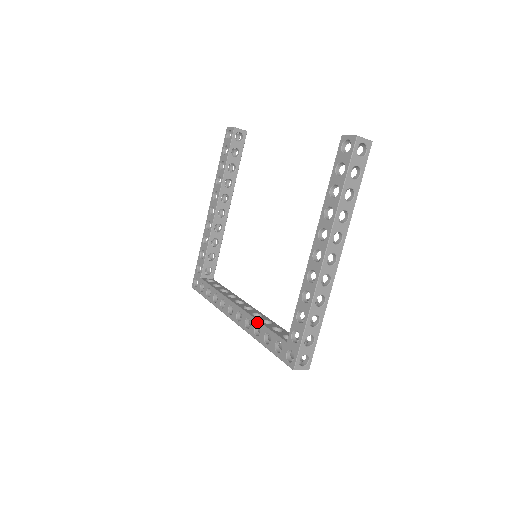
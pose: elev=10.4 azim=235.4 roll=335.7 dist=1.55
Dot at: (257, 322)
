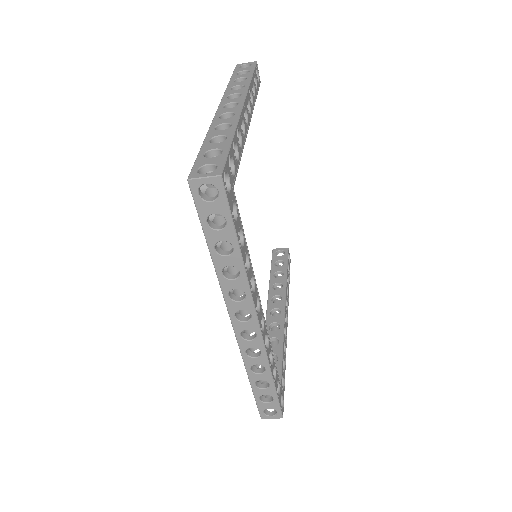
Dot at: occluded
